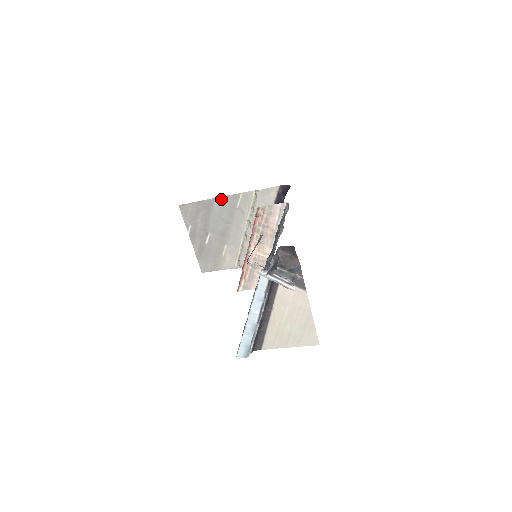
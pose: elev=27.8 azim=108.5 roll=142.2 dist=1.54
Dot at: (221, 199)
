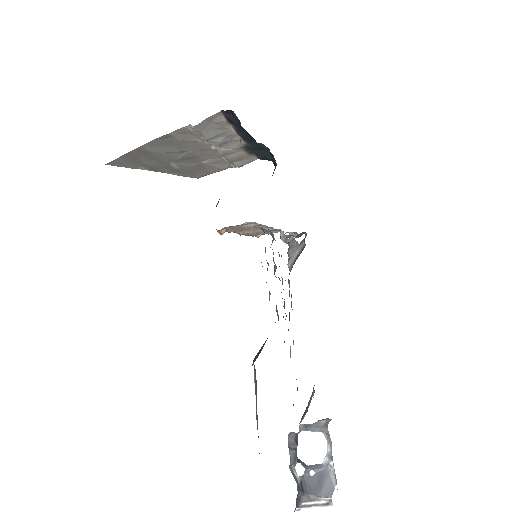
Dot at: (150, 144)
